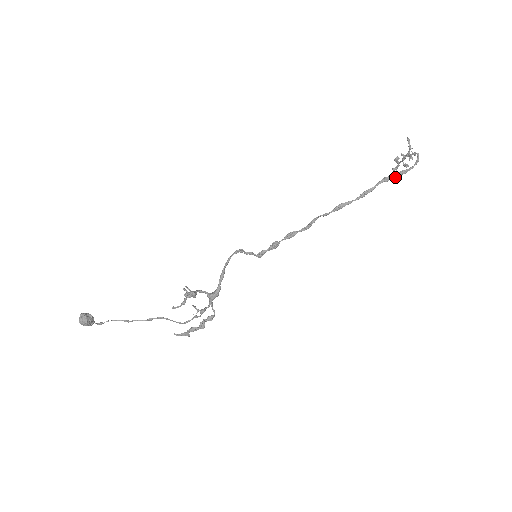
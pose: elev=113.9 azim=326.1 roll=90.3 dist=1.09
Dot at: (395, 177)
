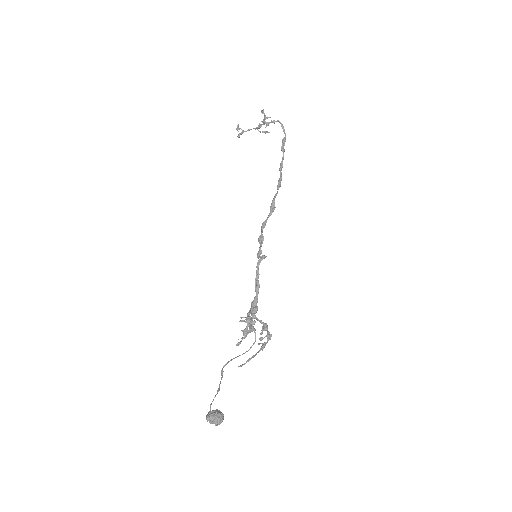
Dot at: (284, 145)
